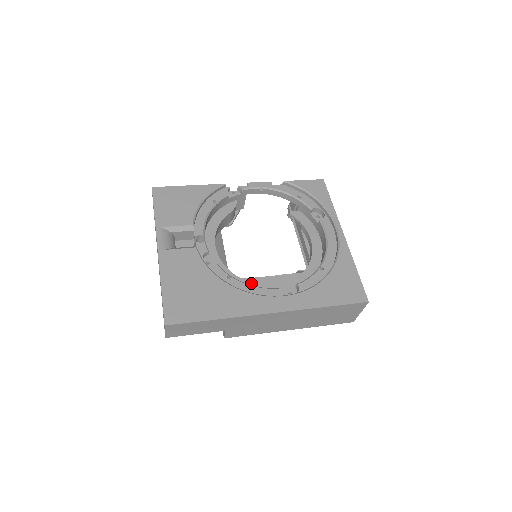
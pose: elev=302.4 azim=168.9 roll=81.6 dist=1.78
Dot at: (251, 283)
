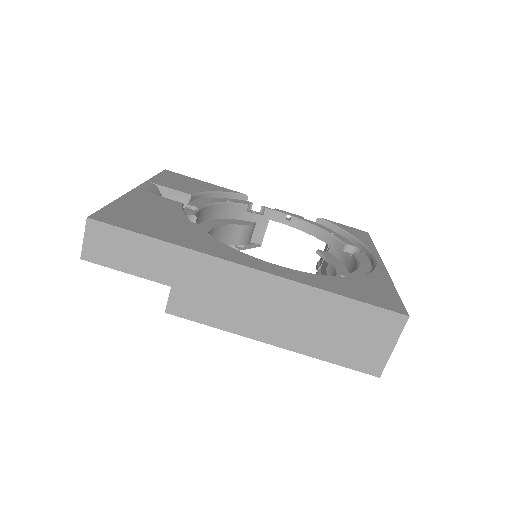
Dot at: occluded
